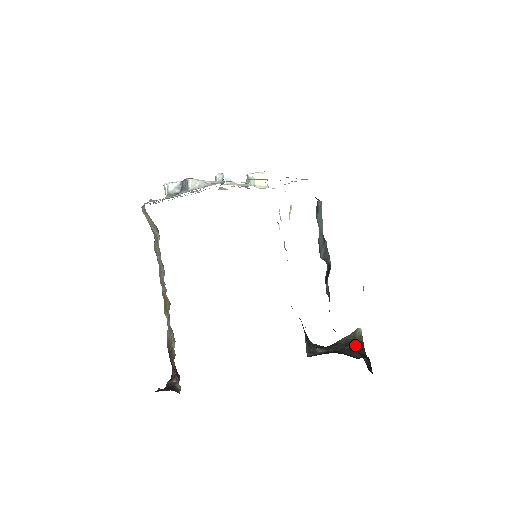
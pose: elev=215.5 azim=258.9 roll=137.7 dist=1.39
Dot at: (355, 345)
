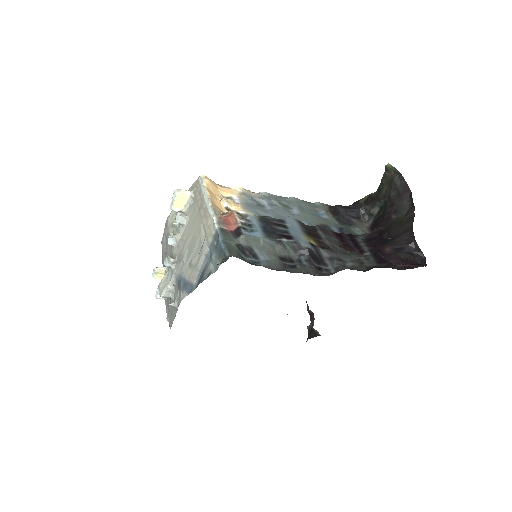
Dot at: (391, 258)
